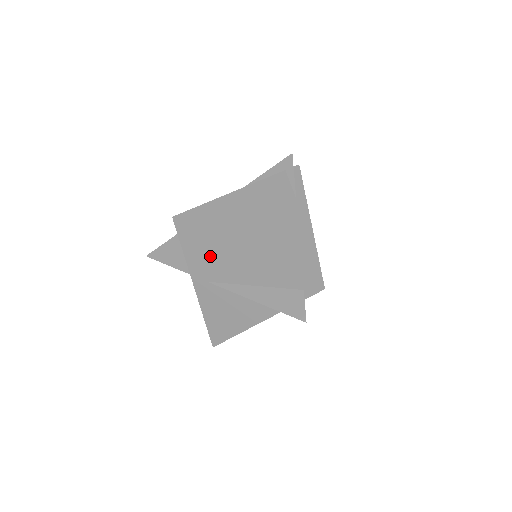
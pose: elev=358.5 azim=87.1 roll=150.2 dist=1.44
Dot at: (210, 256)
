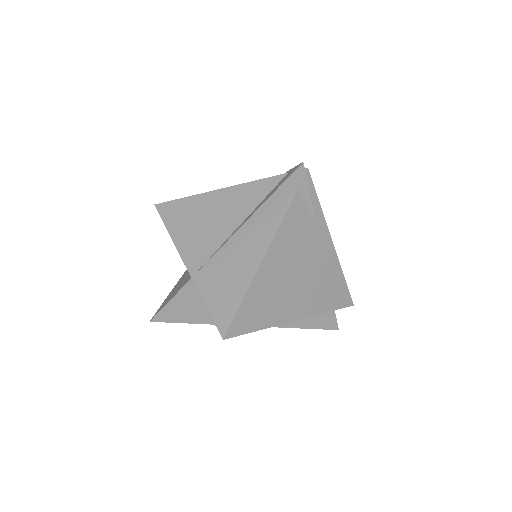
Dot at: occluded
